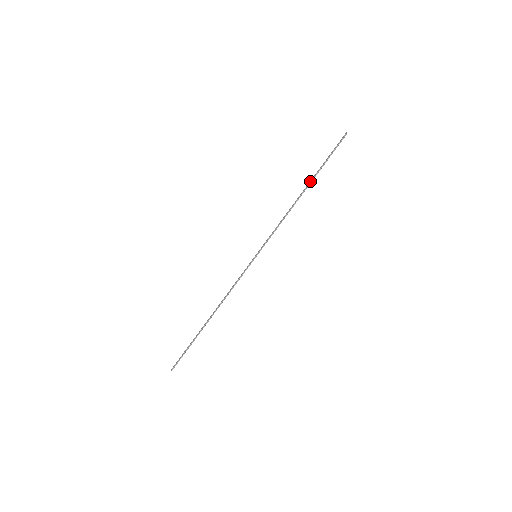
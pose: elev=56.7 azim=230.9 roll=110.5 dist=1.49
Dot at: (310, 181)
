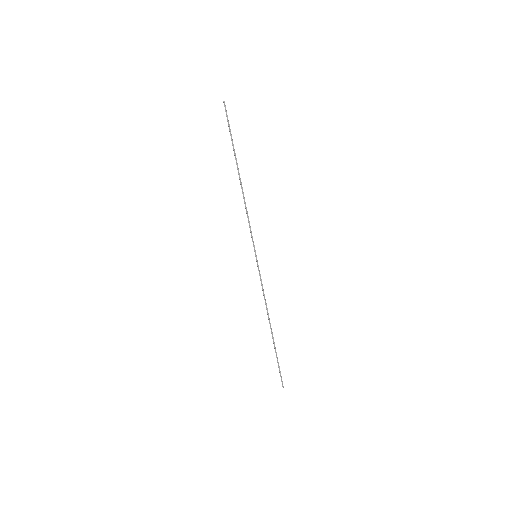
Dot at: occluded
